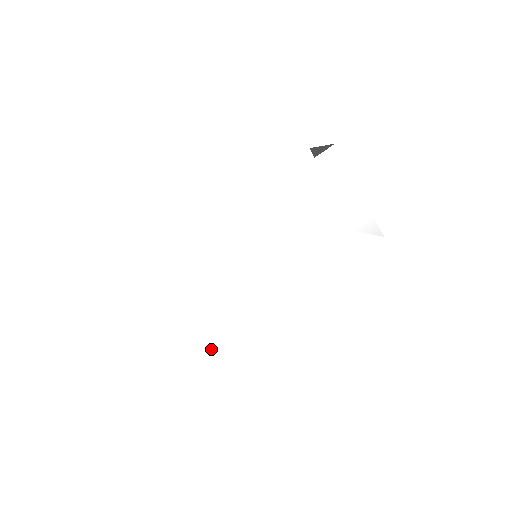
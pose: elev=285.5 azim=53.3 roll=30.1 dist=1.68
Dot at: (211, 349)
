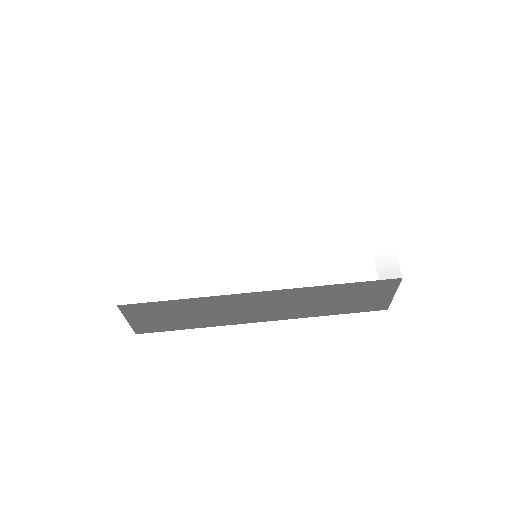
Dot at: (153, 286)
